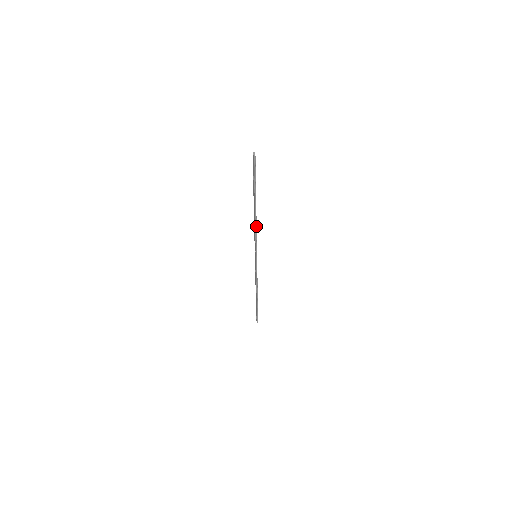
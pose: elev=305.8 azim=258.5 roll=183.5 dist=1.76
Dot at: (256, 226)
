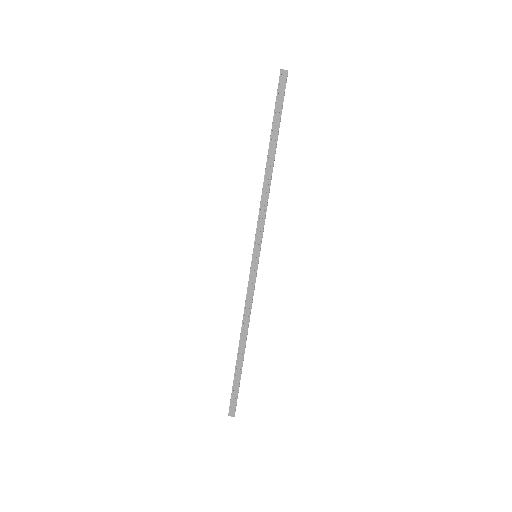
Dot at: (269, 192)
